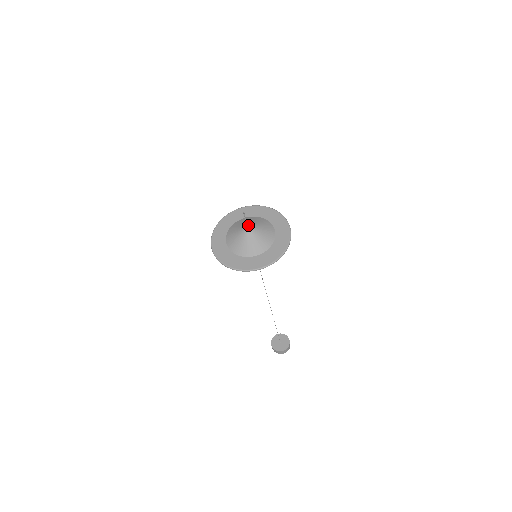
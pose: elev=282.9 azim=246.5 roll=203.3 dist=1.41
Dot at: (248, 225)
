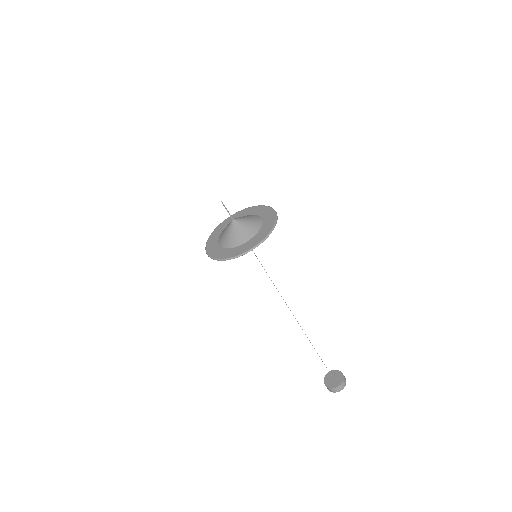
Dot at: (232, 220)
